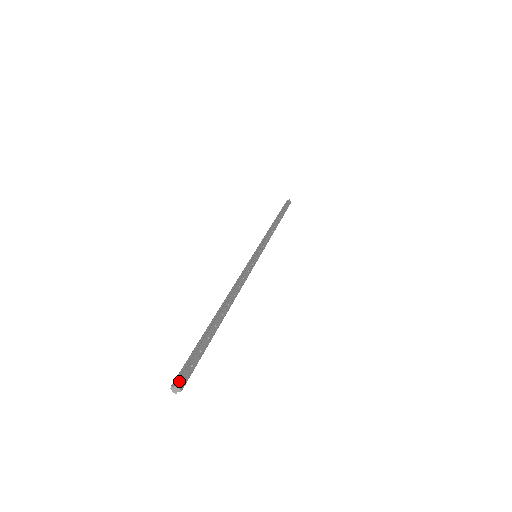
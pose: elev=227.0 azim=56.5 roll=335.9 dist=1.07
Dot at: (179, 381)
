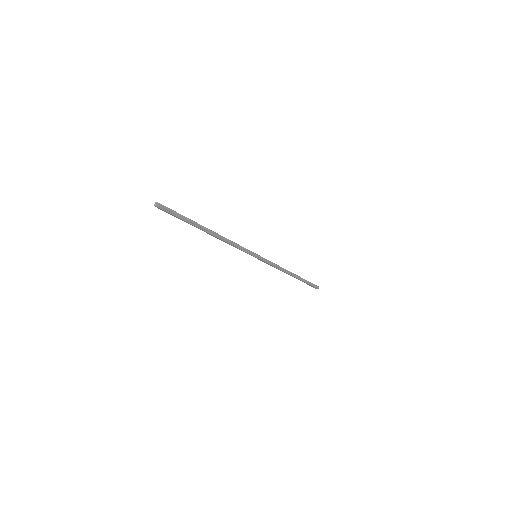
Dot at: (157, 203)
